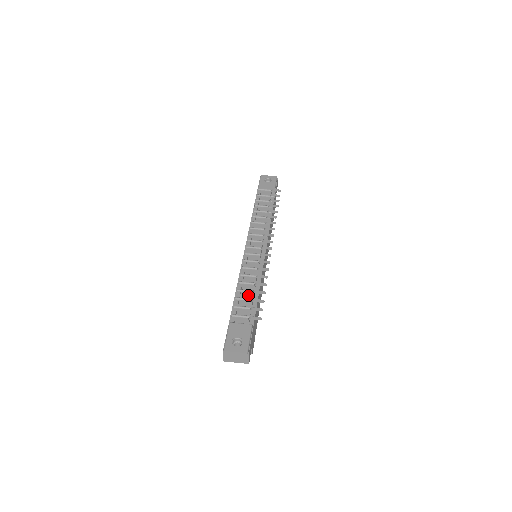
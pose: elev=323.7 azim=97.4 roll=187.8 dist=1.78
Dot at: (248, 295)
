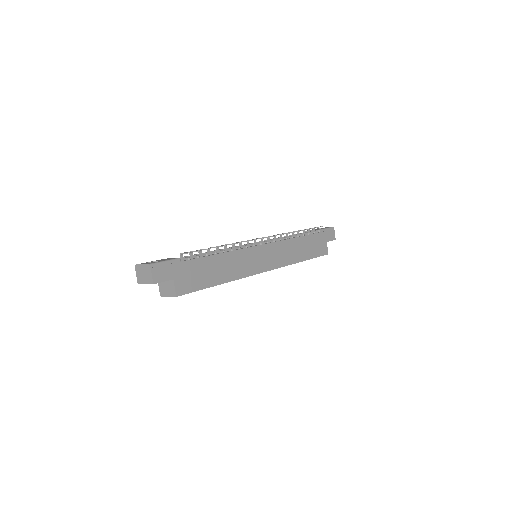
Dot at: occluded
